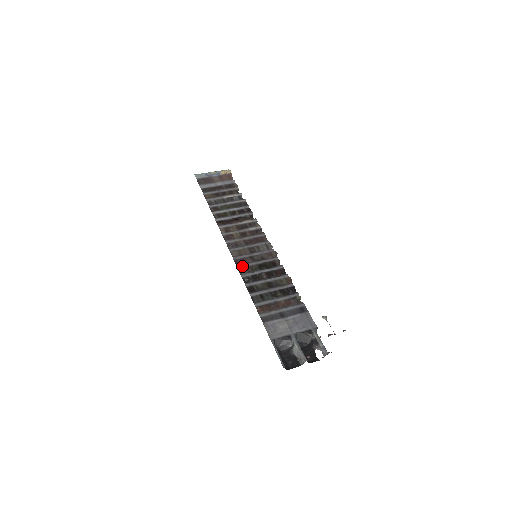
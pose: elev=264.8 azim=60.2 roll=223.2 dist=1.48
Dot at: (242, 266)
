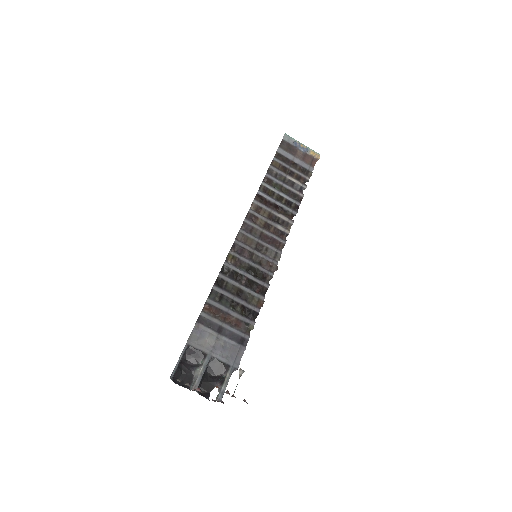
Dot at: (235, 254)
